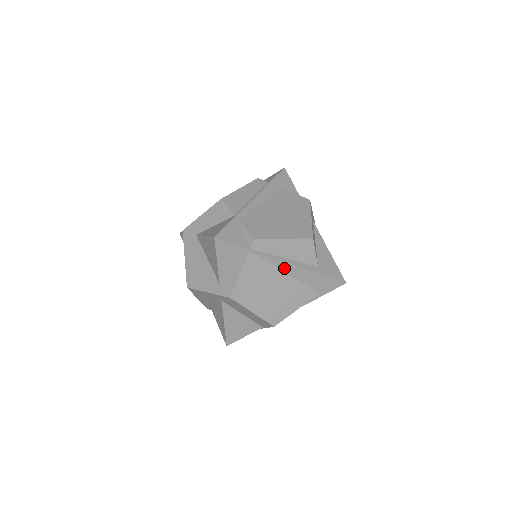
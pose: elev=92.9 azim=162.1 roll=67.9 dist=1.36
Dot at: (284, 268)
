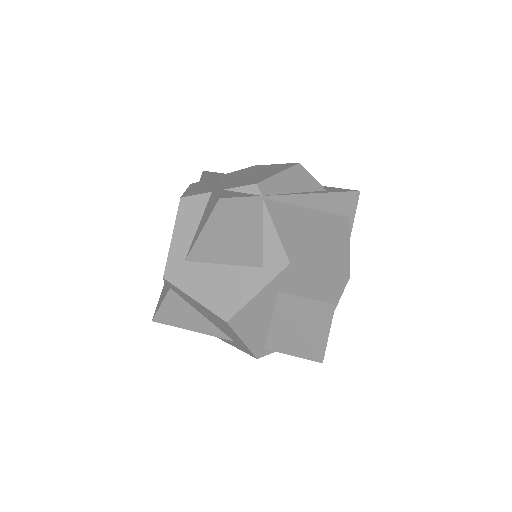
Dot at: (304, 204)
